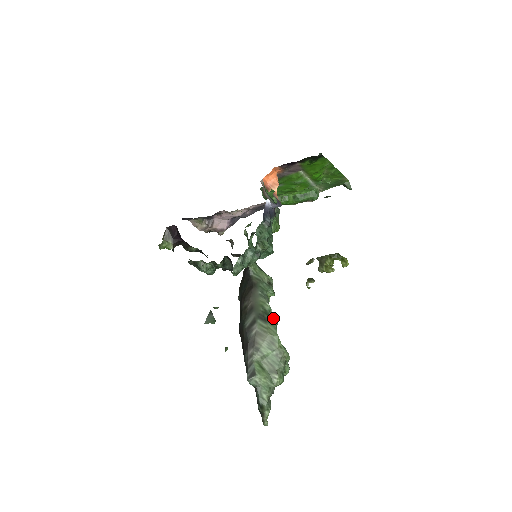
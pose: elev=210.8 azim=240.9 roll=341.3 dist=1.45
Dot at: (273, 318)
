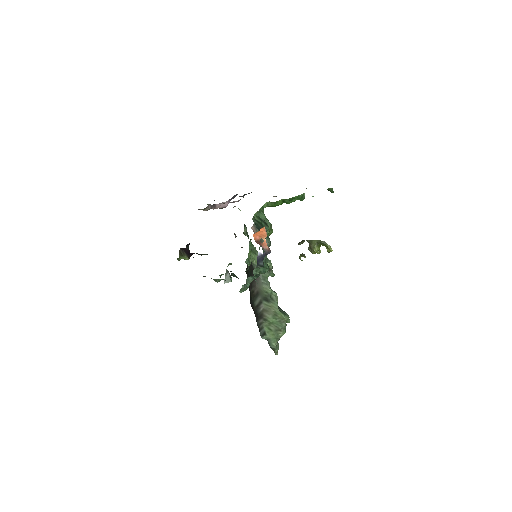
Dot at: (274, 298)
